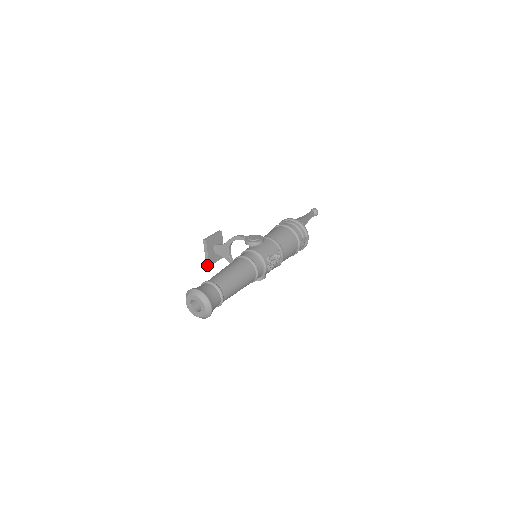
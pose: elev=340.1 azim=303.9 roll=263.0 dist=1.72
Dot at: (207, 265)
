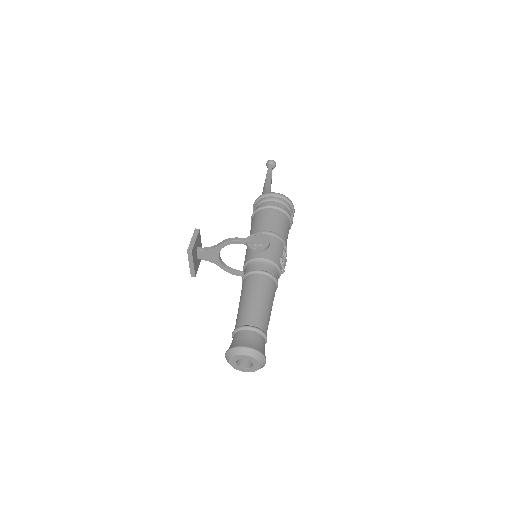
Dot at: (192, 276)
